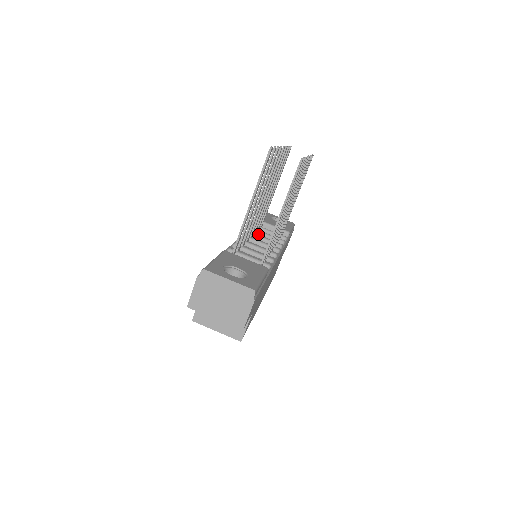
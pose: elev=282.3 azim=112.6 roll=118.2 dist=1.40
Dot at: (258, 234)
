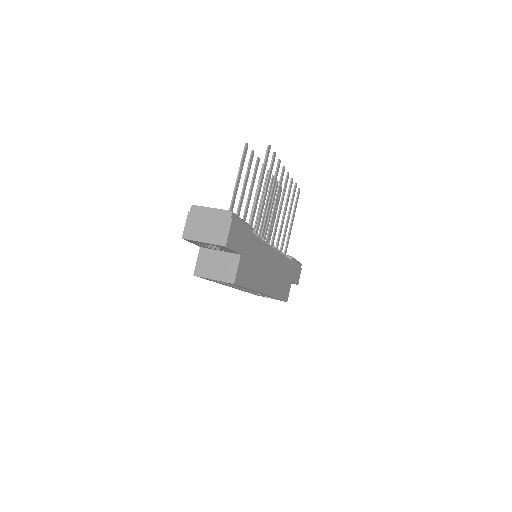
Dot at: occluded
